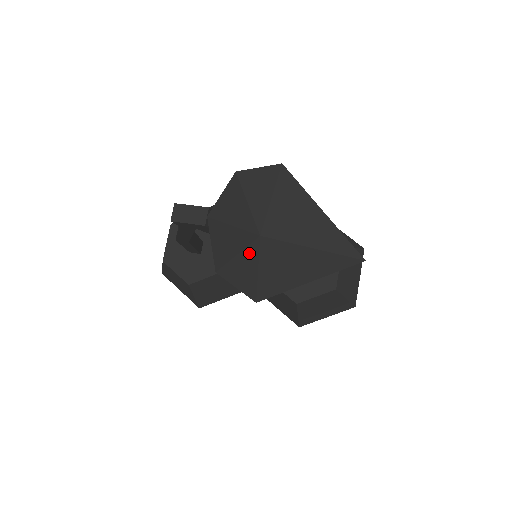
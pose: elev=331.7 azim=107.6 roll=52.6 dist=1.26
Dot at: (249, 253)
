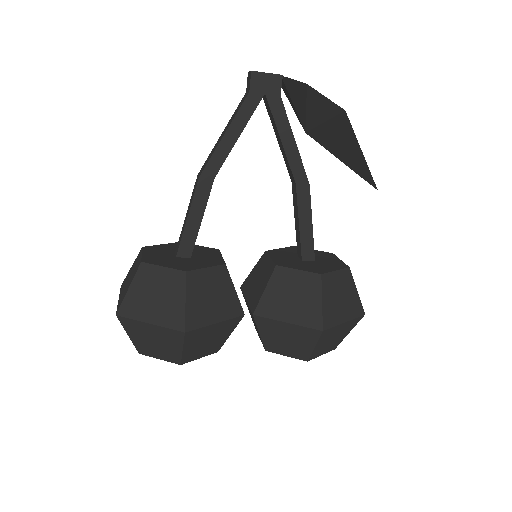
Dot at: (311, 119)
